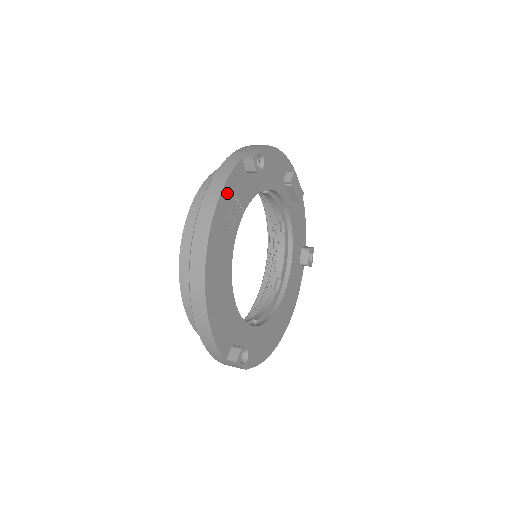
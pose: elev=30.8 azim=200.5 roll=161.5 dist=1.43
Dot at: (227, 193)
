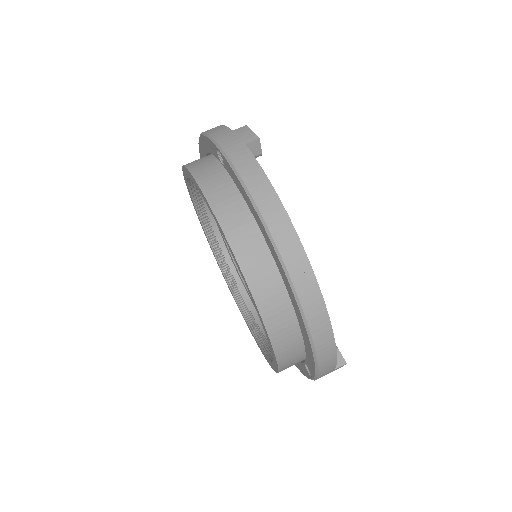
Dot at: occluded
